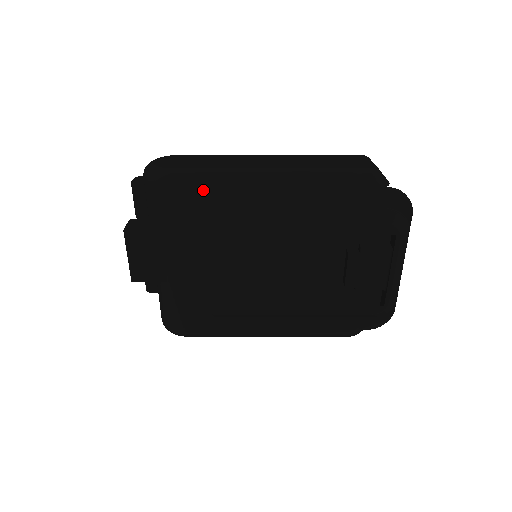
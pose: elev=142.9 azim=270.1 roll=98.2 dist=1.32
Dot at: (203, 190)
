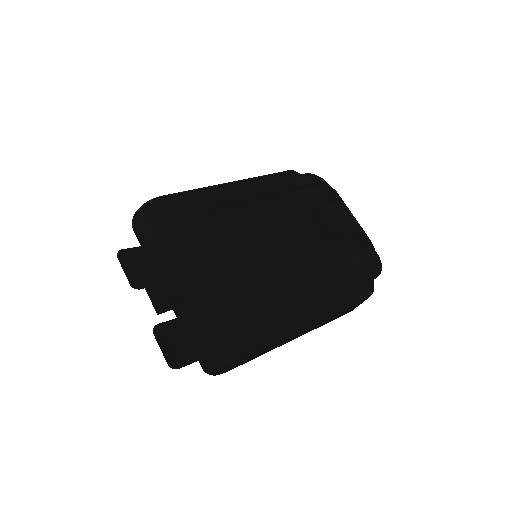
Dot at: (192, 198)
